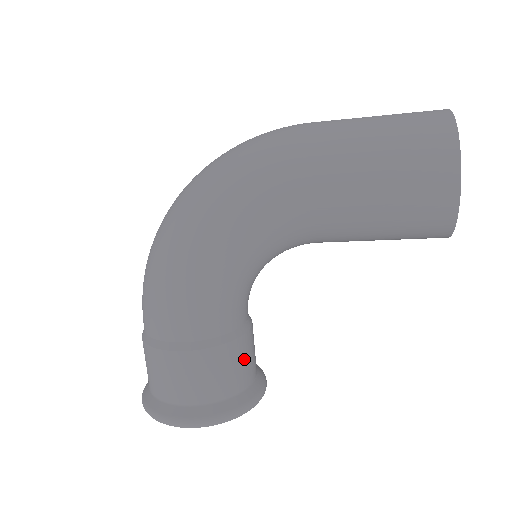
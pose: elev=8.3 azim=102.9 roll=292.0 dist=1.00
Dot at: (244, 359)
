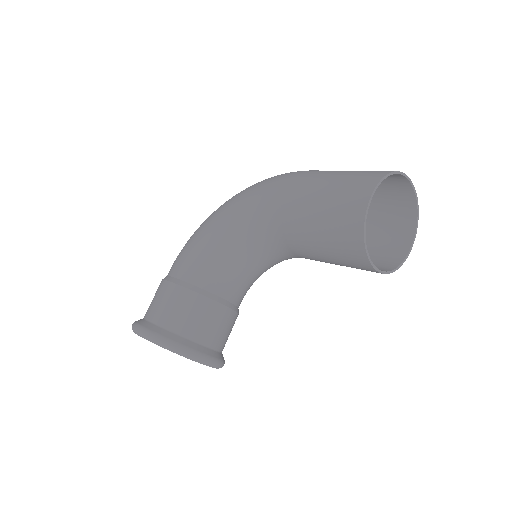
Dot at: (205, 318)
